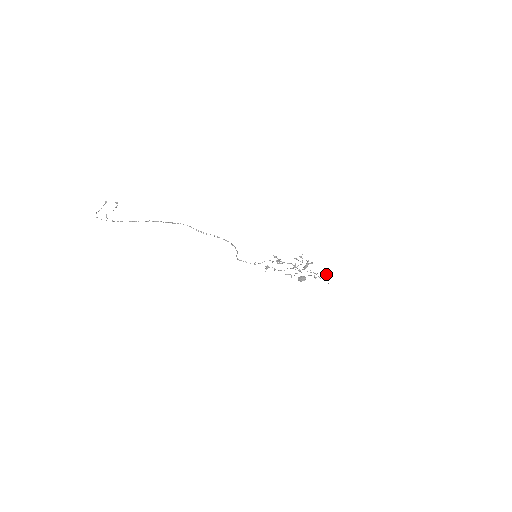
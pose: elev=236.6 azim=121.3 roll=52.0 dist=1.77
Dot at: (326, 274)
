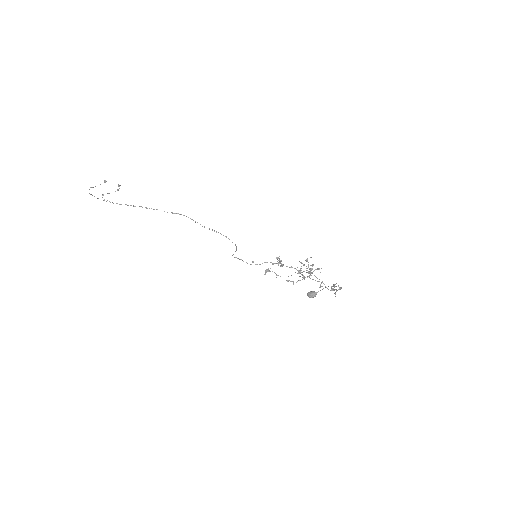
Dot at: (335, 284)
